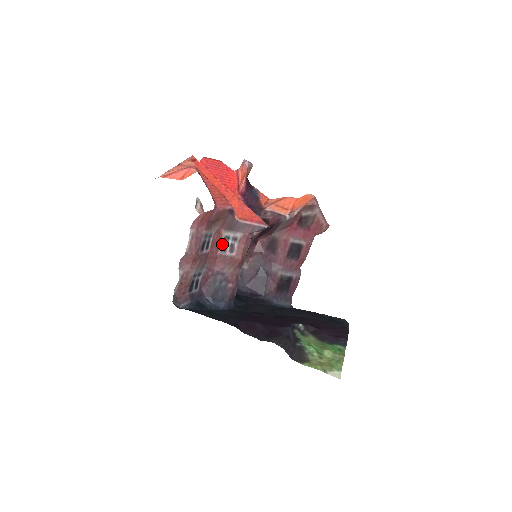
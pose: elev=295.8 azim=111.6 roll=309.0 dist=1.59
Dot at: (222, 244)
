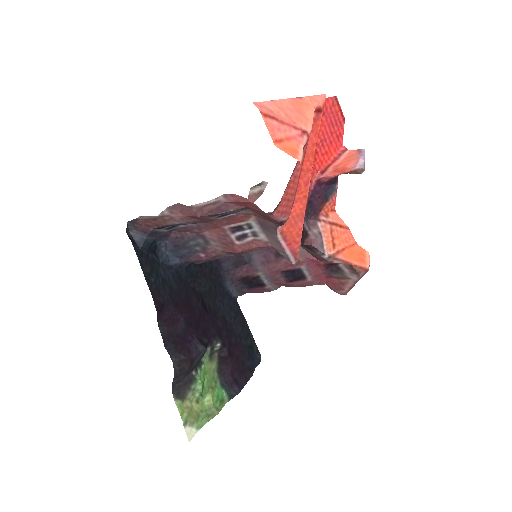
Dot at: (238, 225)
